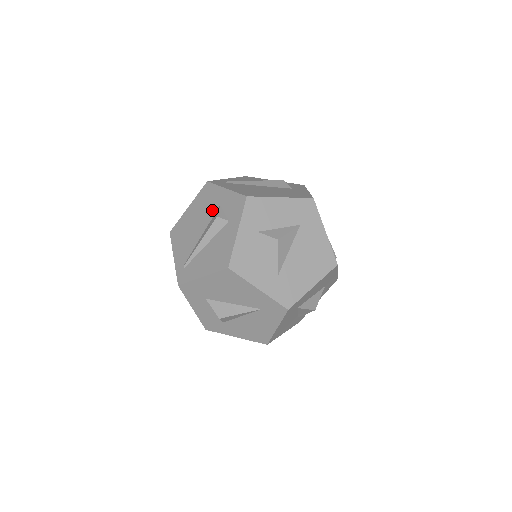
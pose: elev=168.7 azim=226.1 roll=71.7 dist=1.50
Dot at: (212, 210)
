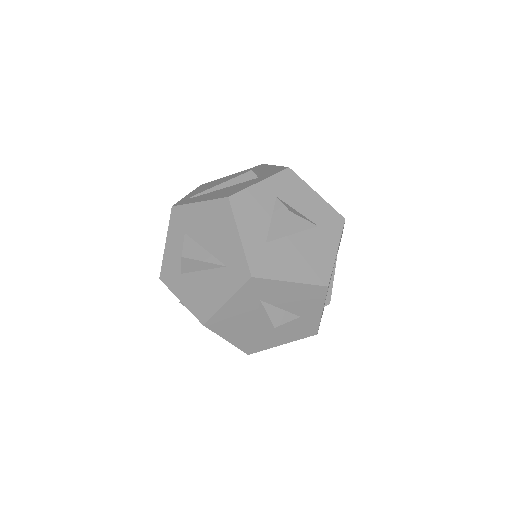
Dot at: occluded
